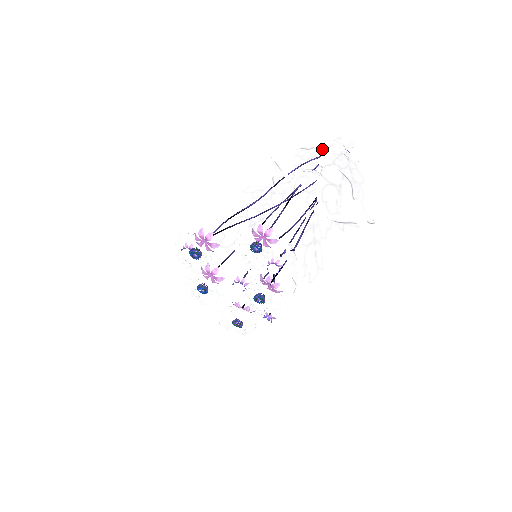
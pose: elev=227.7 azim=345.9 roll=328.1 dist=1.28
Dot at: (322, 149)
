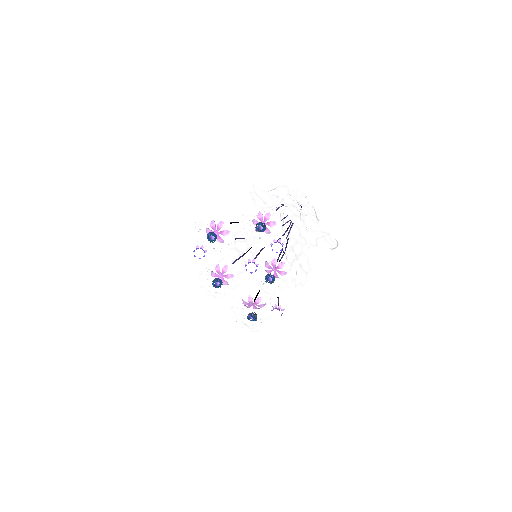
Dot at: (281, 199)
